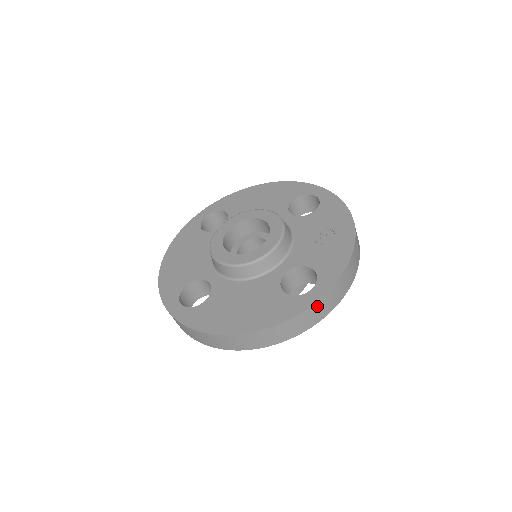
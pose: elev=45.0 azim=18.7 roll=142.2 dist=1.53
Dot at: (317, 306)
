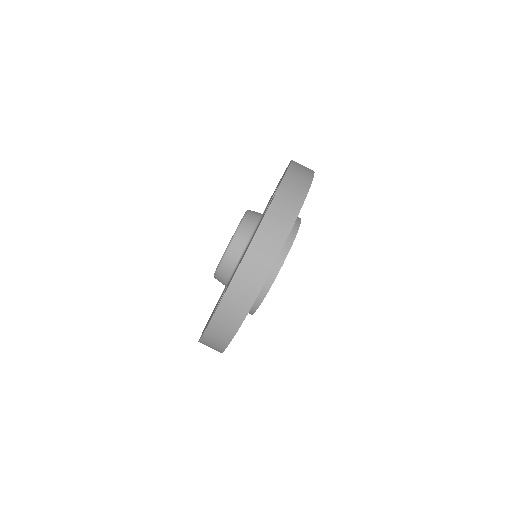
Dot at: (288, 181)
